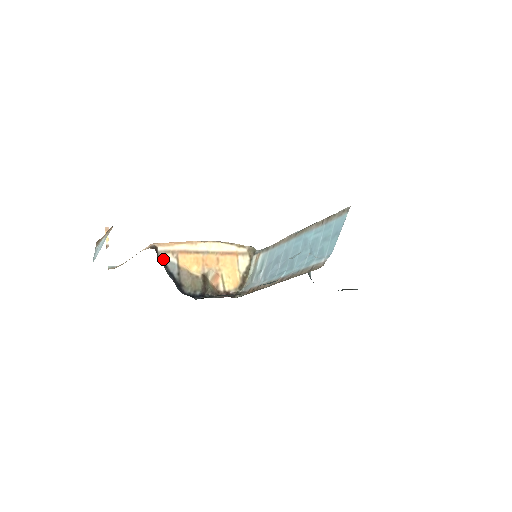
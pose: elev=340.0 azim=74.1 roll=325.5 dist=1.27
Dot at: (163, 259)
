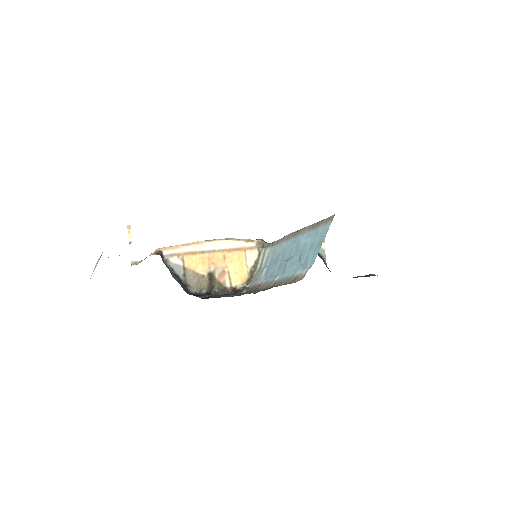
Dot at: (169, 262)
